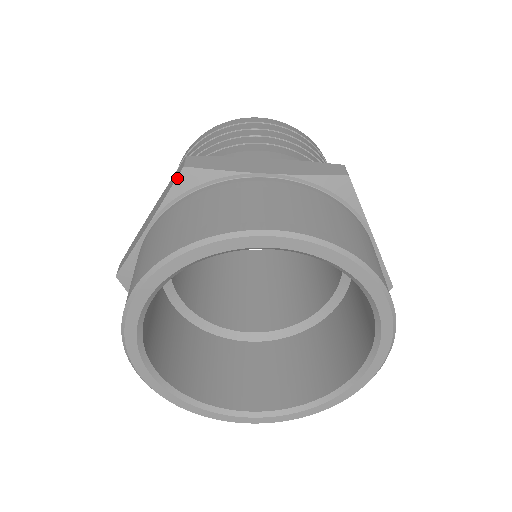
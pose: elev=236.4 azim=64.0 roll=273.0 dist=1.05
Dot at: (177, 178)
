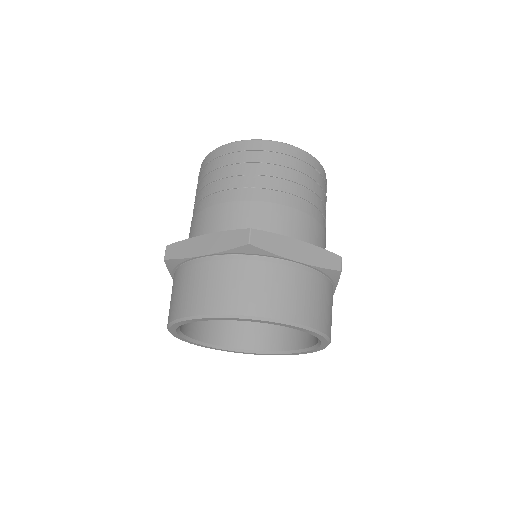
Dot at: occluded
